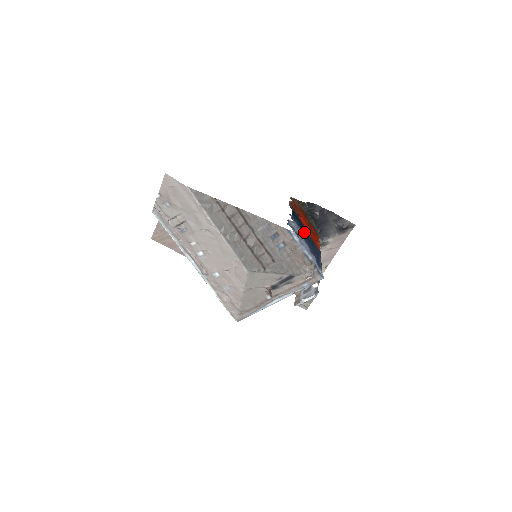
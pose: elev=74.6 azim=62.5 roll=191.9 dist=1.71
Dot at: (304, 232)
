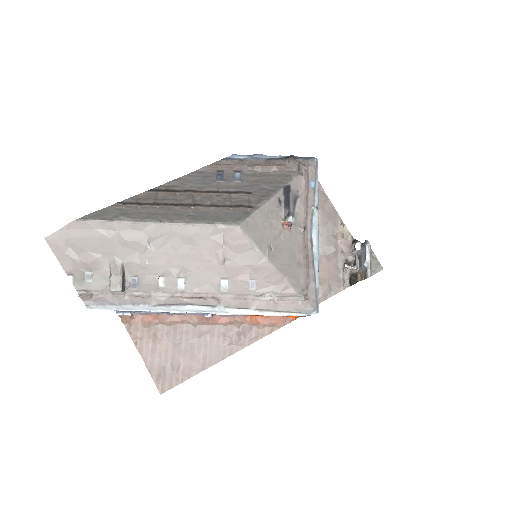
Dot at: occluded
